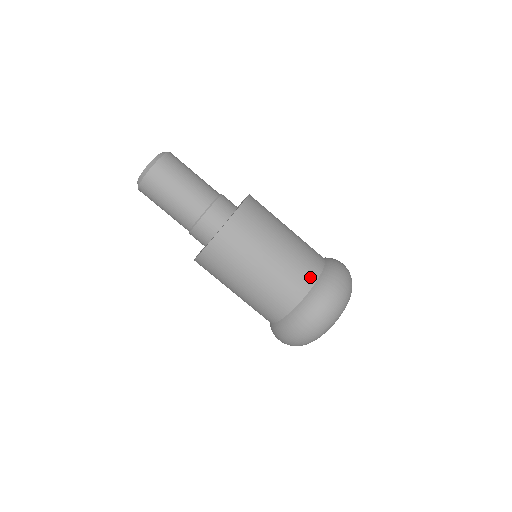
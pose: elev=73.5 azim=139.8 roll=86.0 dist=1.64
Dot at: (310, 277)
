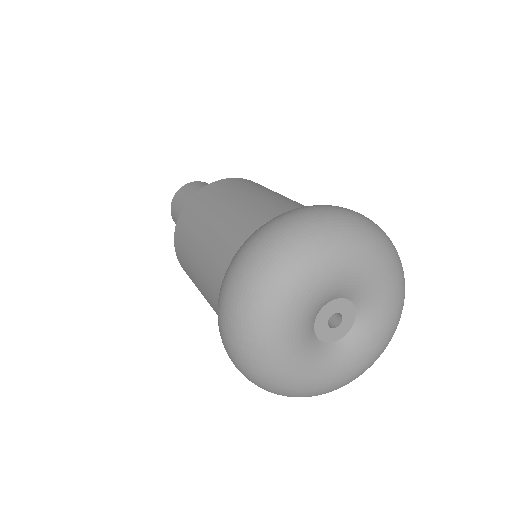
Dot at: occluded
